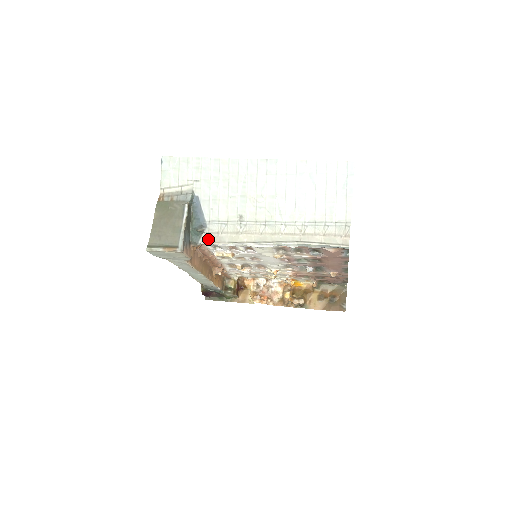
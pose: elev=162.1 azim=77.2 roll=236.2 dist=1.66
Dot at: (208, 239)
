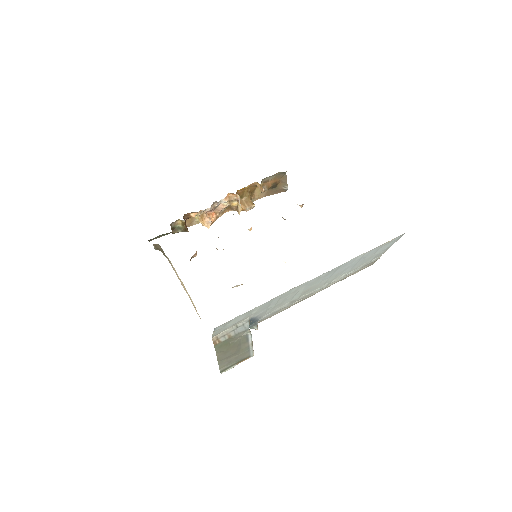
Dot at: (259, 322)
